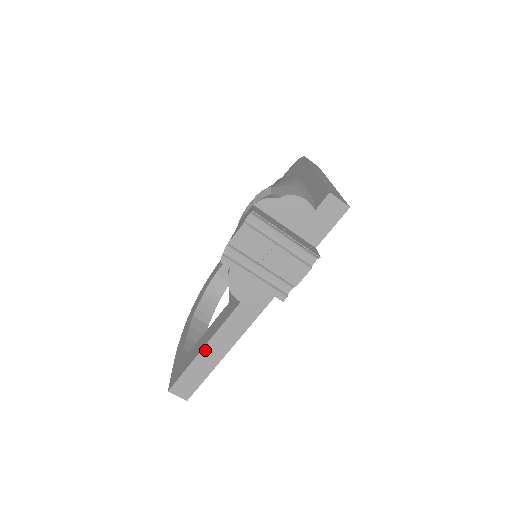
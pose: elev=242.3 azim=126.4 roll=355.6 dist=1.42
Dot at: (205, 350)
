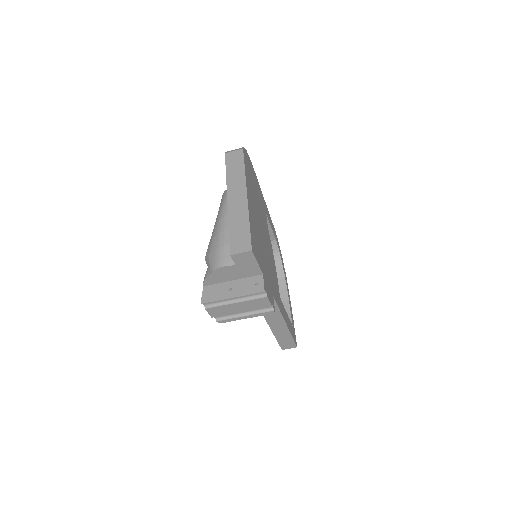
Dot at: (274, 332)
